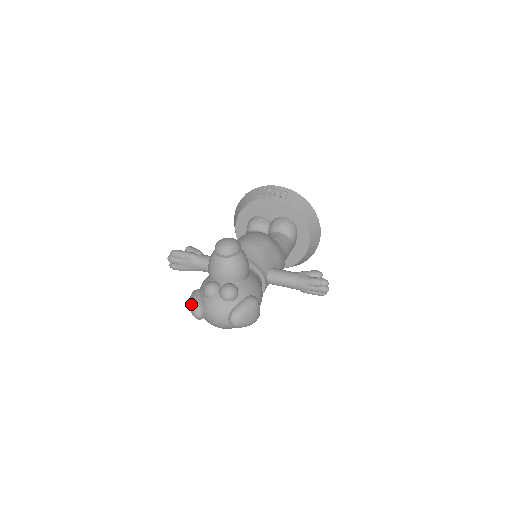
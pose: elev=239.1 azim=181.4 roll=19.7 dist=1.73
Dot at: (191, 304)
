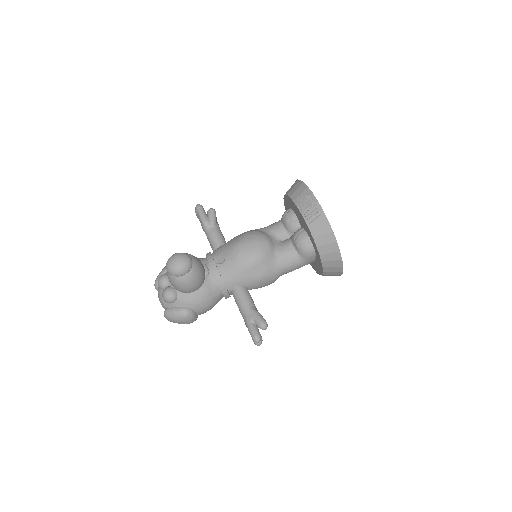
Dot at: (157, 276)
